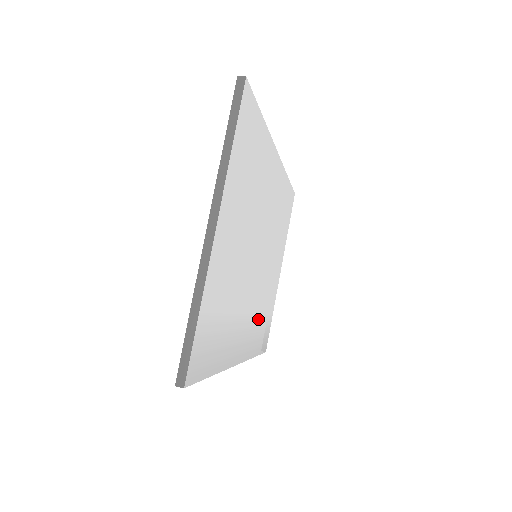
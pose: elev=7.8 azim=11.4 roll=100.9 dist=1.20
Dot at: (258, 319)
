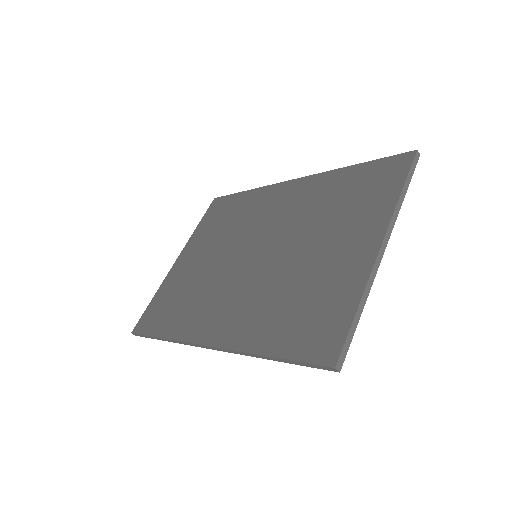
Dot at: occluded
